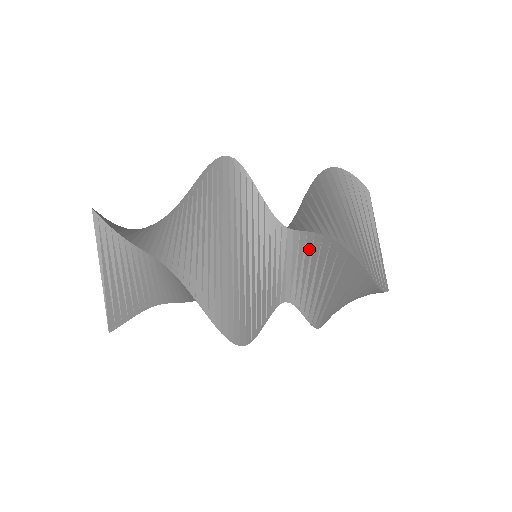
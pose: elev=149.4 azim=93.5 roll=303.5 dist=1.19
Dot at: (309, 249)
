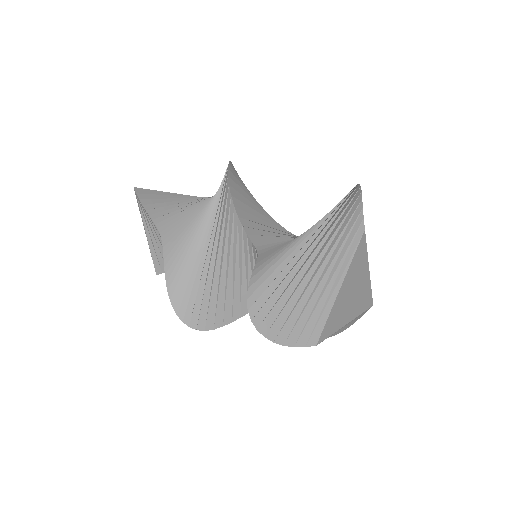
Dot at: occluded
